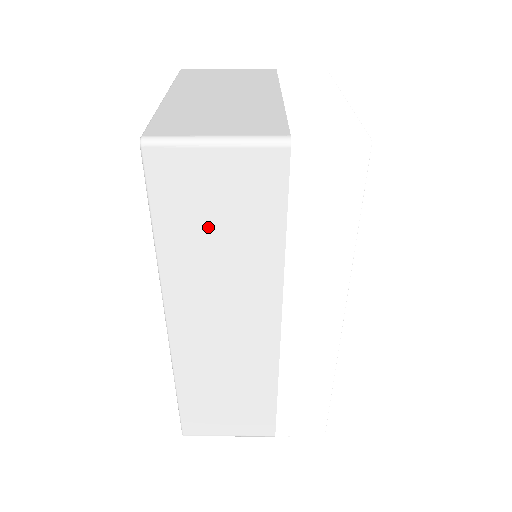
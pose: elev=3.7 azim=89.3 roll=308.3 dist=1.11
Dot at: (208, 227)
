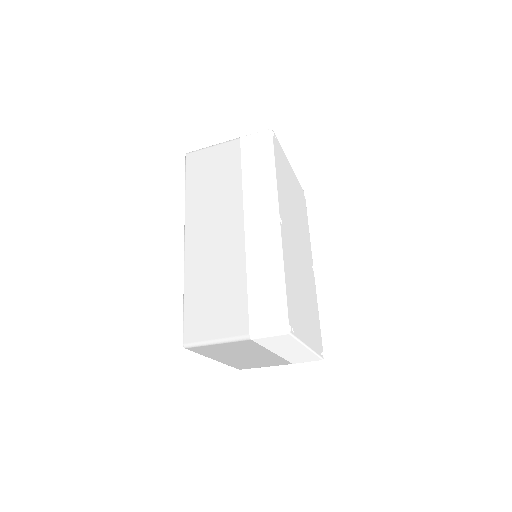
Dot at: (208, 179)
